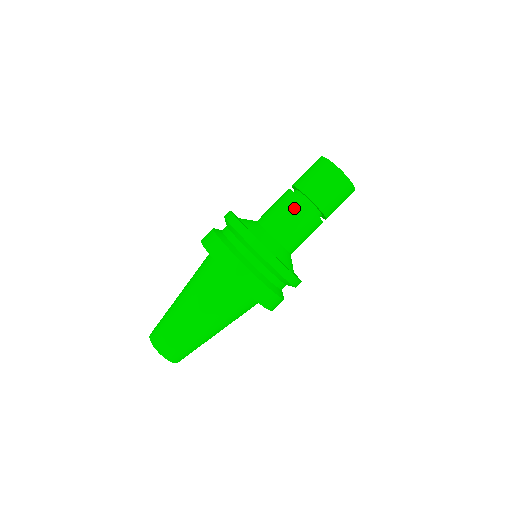
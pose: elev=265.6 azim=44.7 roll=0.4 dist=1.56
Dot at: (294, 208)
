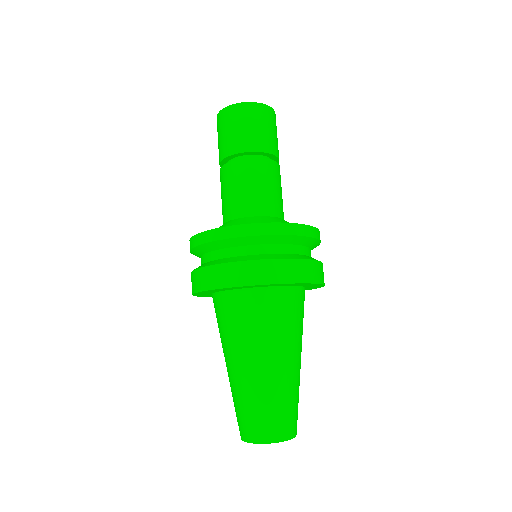
Dot at: (241, 174)
